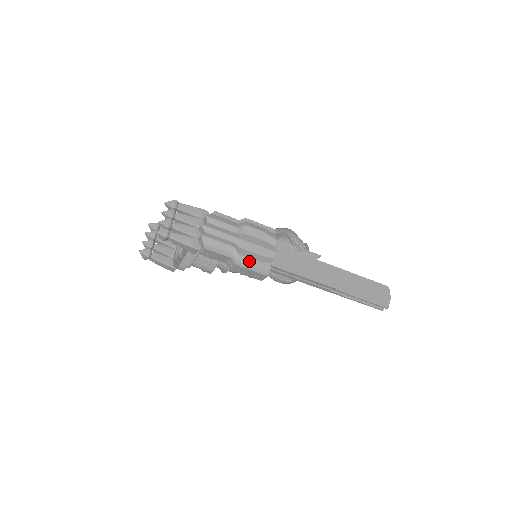
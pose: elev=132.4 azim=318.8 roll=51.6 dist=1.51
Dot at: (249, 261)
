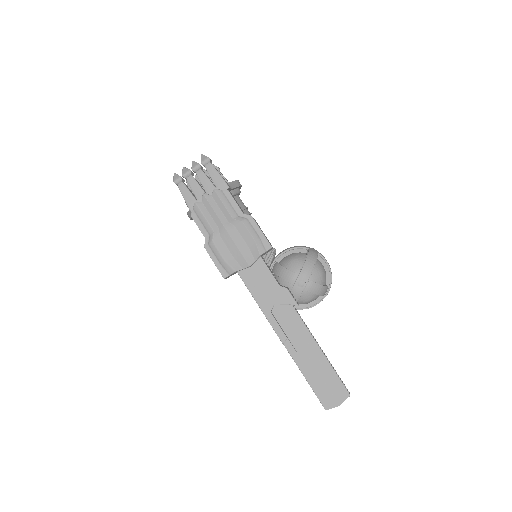
Dot at: (217, 253)
